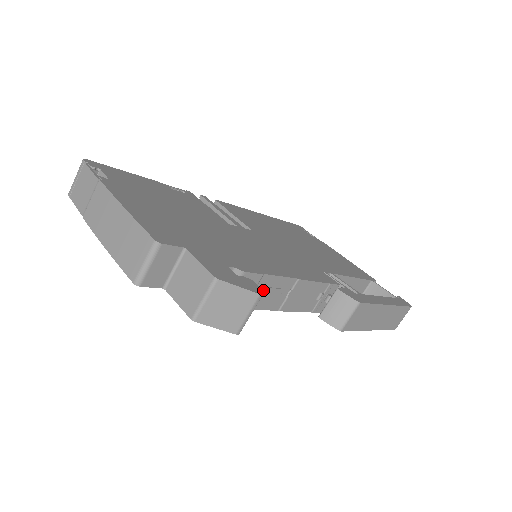
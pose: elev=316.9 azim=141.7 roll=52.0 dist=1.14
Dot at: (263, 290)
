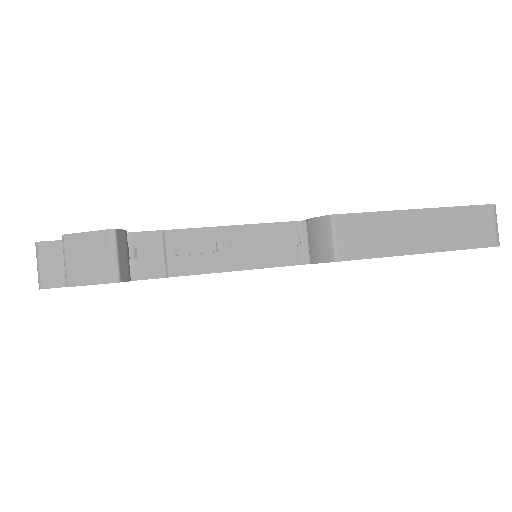
Dot at: (180, 249)
